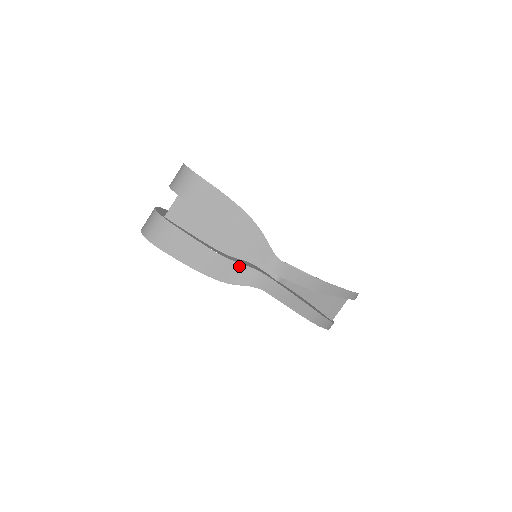
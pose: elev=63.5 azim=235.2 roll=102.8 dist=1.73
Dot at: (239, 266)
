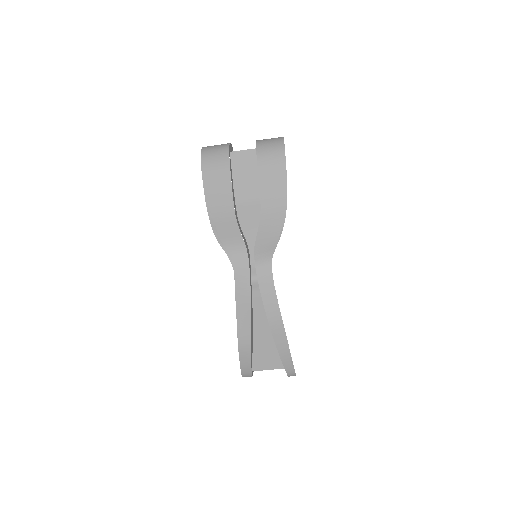
Dot at: (239, 236)
